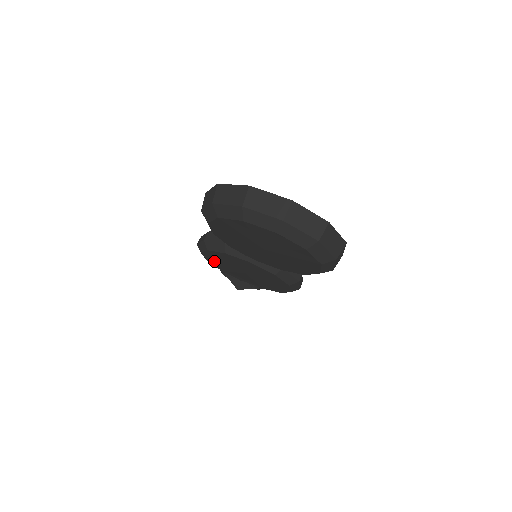
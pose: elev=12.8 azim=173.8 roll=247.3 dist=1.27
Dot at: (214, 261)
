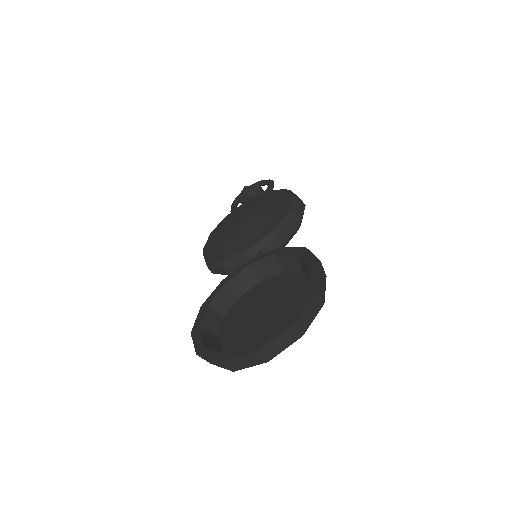
Dot at: occluded
